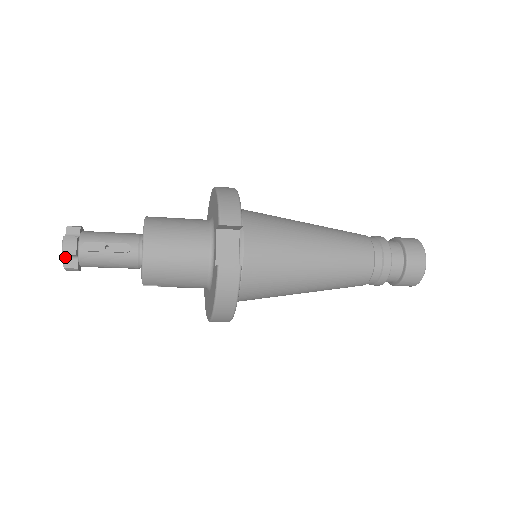
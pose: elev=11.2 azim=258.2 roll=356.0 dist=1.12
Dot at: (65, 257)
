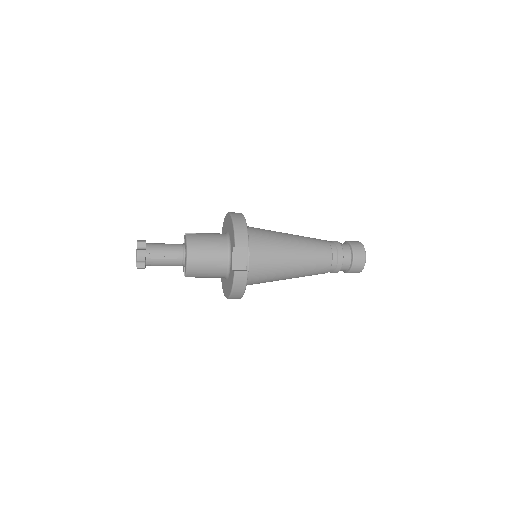
Dot at: (137, 261)
